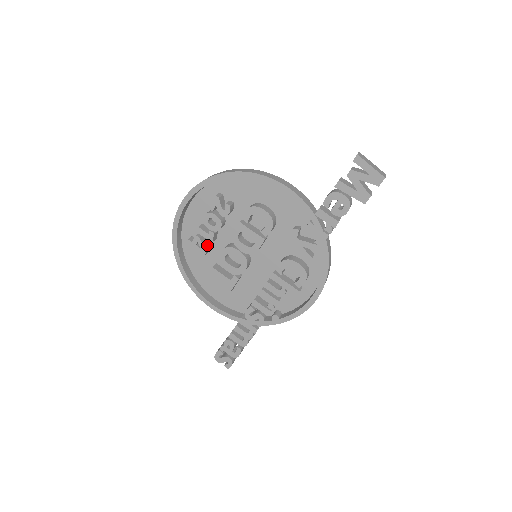
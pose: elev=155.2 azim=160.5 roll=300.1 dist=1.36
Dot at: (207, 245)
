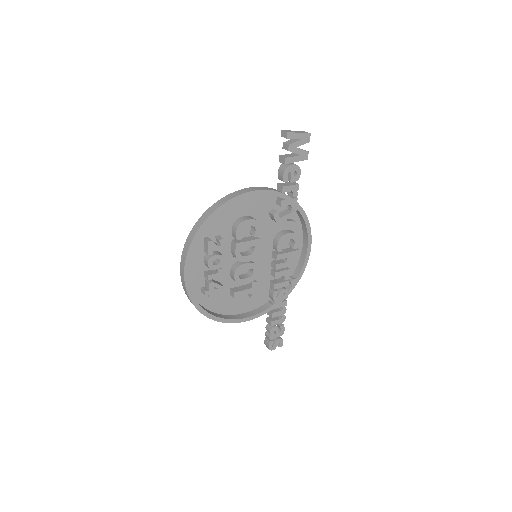
Dot at: (218, 283)
